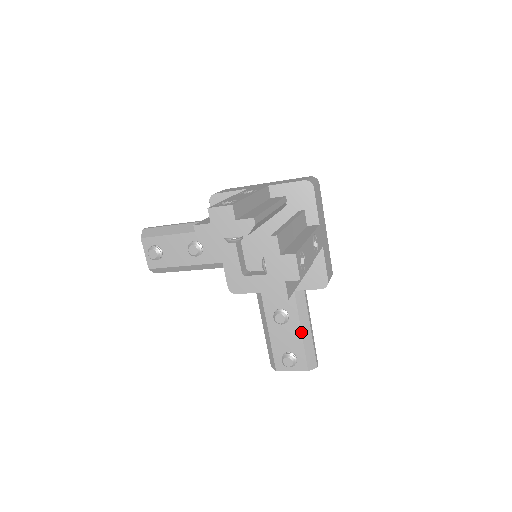
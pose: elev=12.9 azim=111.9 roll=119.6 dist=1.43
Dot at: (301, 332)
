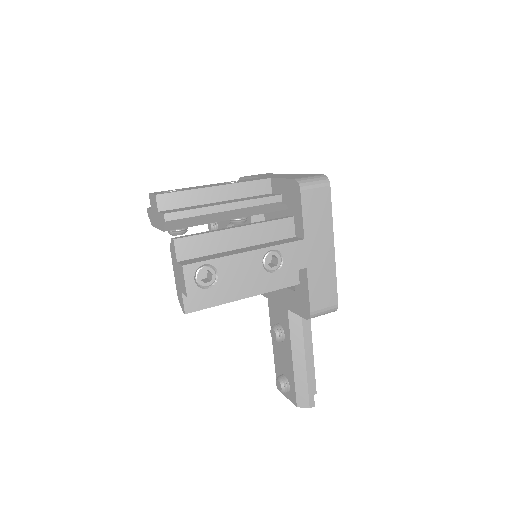
Dot at: (292, 359)
